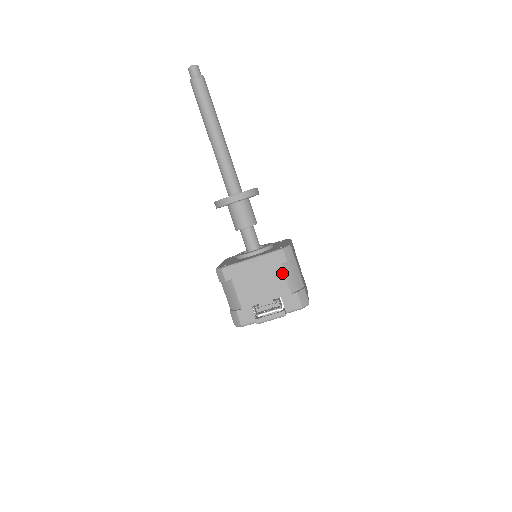
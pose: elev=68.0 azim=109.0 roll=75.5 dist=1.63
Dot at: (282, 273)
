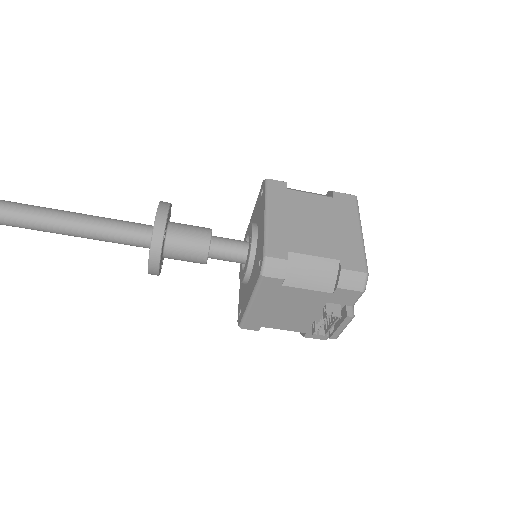
Dot at: (295, 289)
